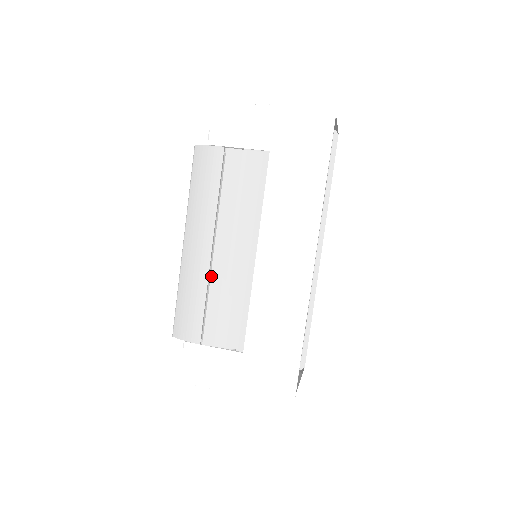
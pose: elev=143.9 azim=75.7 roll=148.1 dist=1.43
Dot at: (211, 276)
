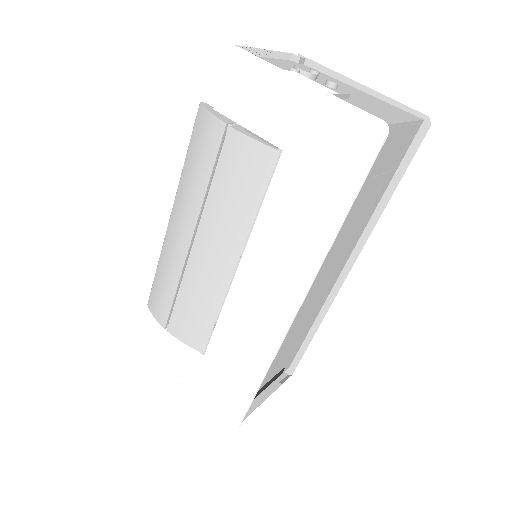
Dot at: (185, 271)
